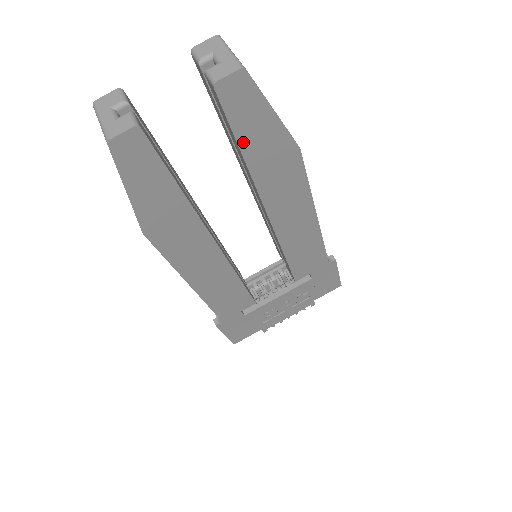
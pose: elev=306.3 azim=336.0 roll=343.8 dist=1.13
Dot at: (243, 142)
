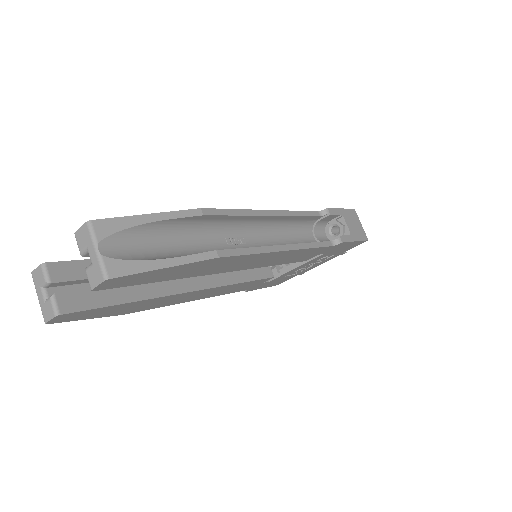
Dot at: (156, 280)
